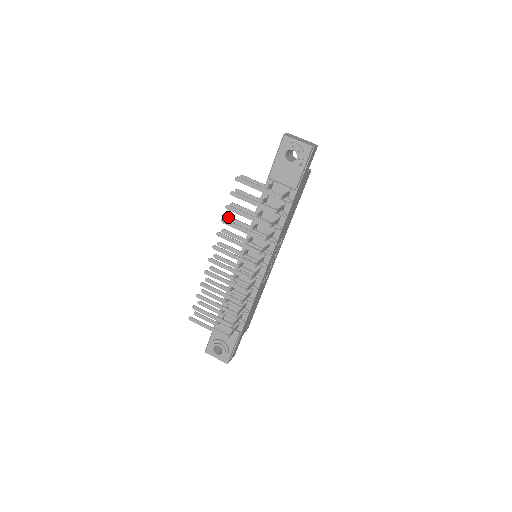
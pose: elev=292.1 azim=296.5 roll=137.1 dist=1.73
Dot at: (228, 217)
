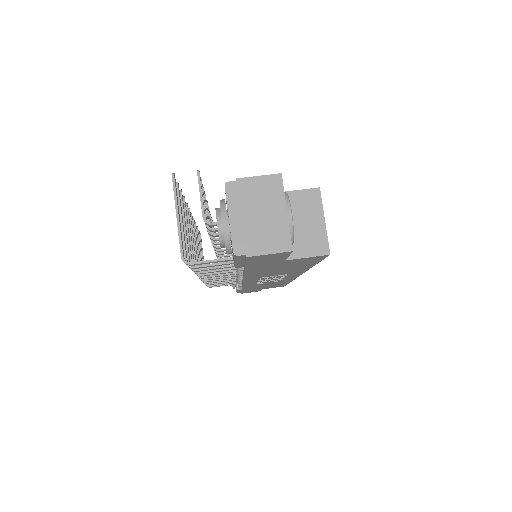
Dot at: occluded
